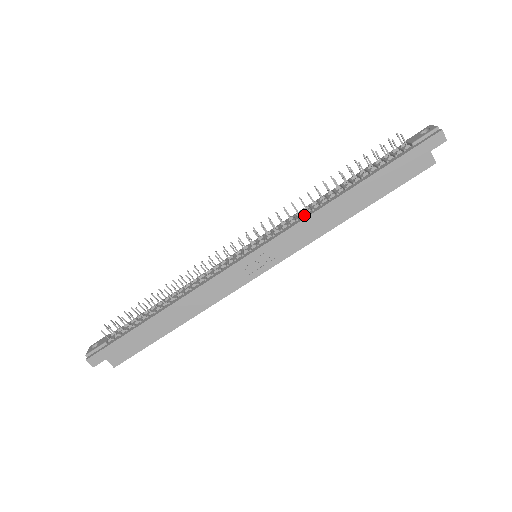
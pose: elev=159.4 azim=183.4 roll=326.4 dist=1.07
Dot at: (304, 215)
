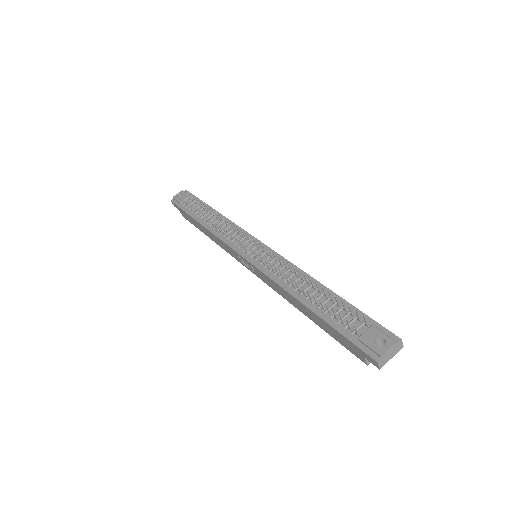
Dot at: (278, 278)
